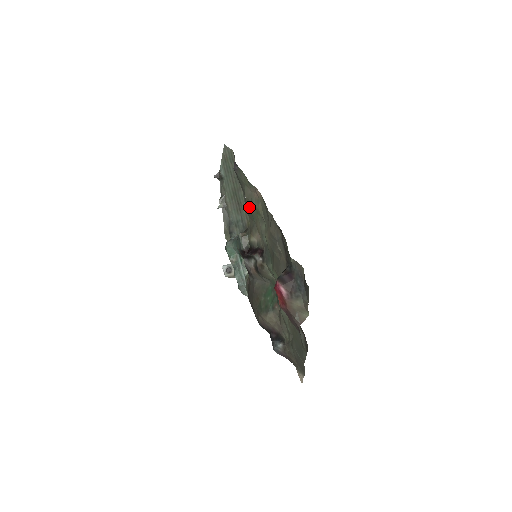
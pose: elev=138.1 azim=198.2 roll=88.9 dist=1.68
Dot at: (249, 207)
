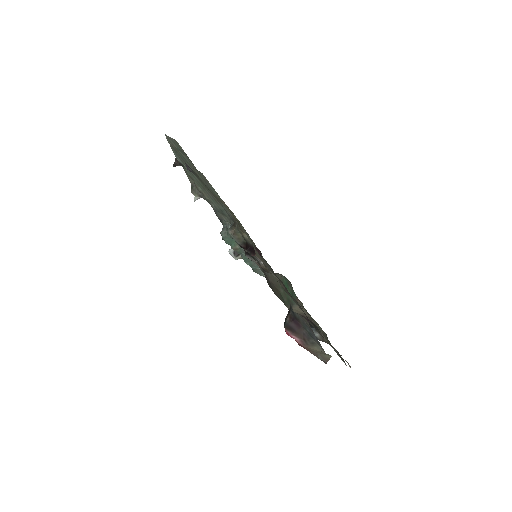
Dot at: occluded
